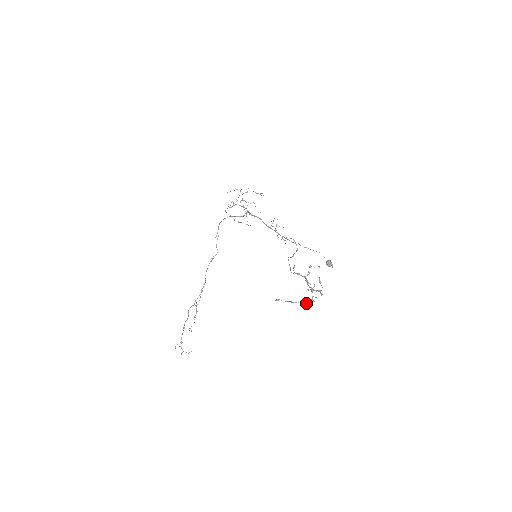
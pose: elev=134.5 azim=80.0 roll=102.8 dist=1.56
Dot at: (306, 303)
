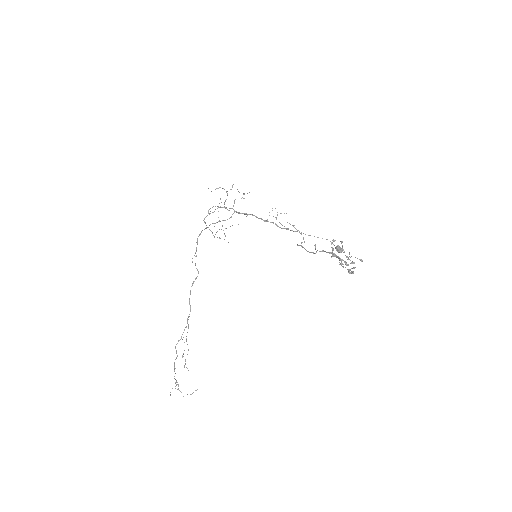
Dot at: (350, 270)
